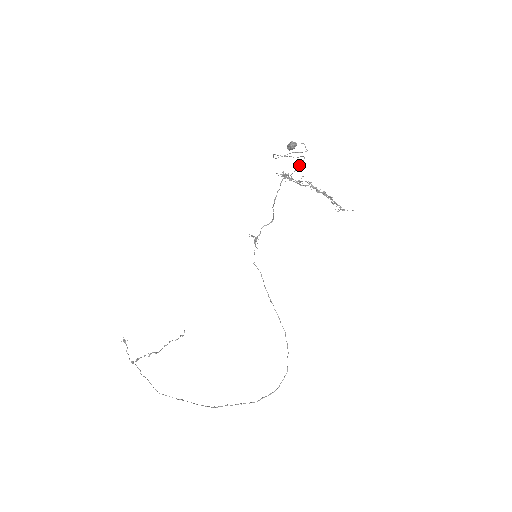
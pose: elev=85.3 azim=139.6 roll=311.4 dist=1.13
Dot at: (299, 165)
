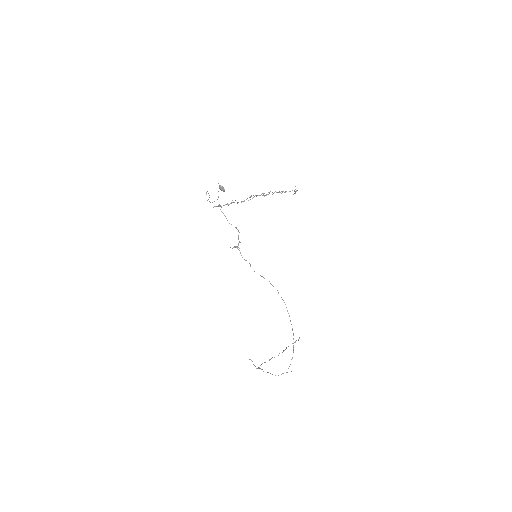
Dot at: occluded
